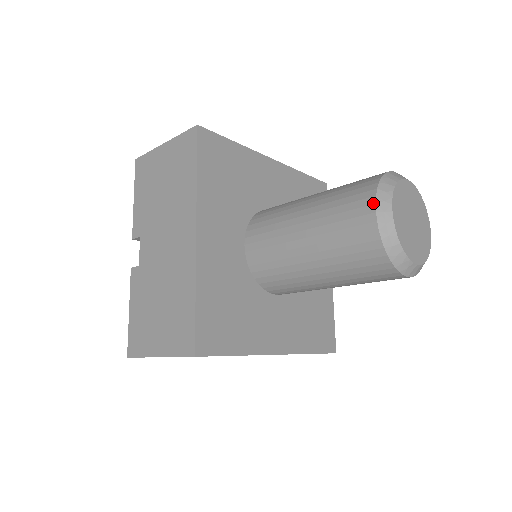
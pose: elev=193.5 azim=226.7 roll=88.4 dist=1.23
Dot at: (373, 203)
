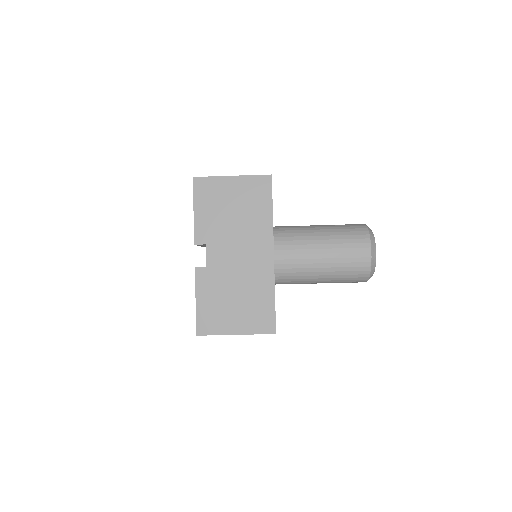
Dot at: (370, 247)
